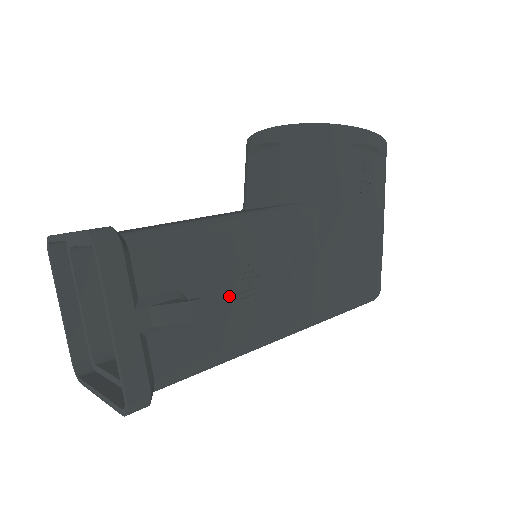
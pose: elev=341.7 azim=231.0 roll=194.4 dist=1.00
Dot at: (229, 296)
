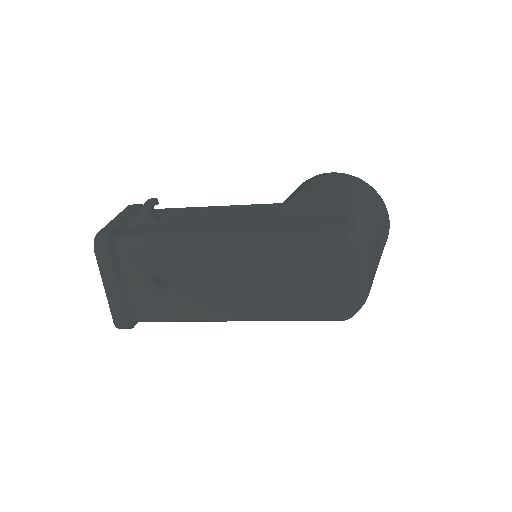
Dot at: (188, 221)
